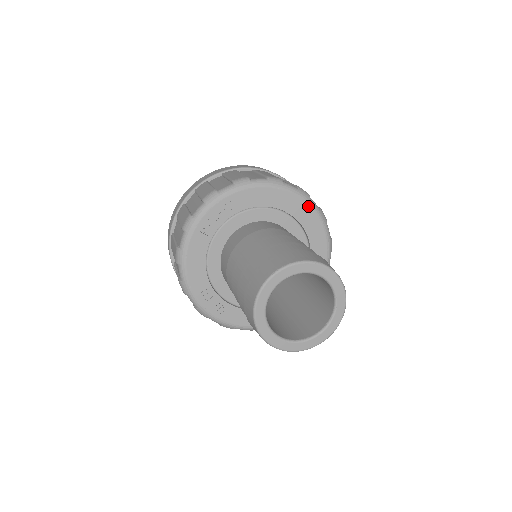
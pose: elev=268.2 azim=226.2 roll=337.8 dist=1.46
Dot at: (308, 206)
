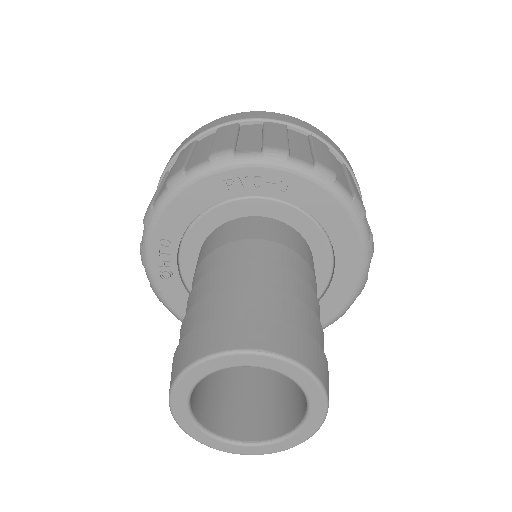
Dot at: (361, 265)
